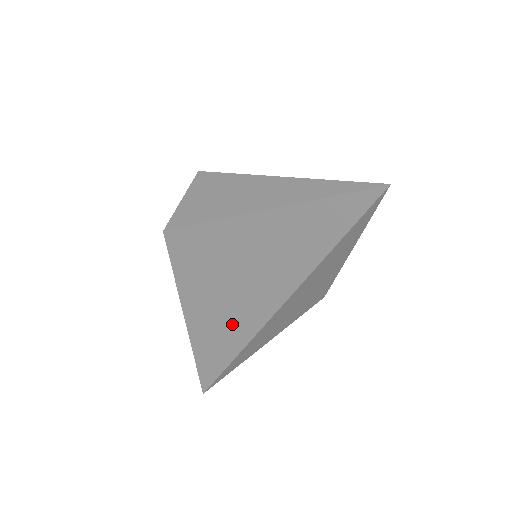
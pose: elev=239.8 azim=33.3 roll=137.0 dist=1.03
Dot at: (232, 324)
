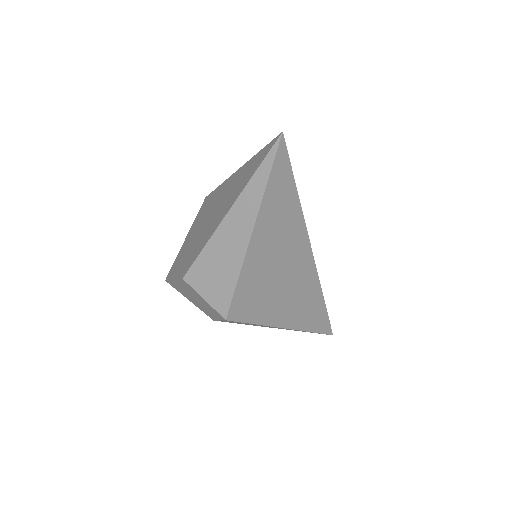
Dot at: (304, 289)
